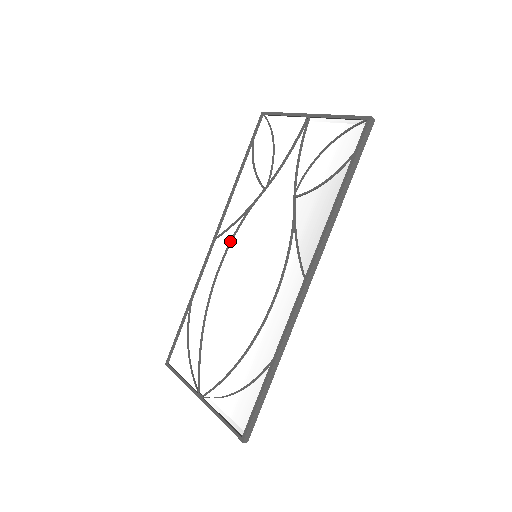
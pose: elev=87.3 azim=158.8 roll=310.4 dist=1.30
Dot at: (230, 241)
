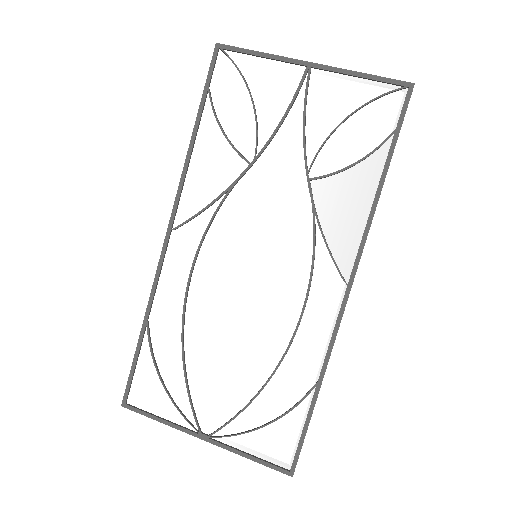
Dot at: (203, 236)
